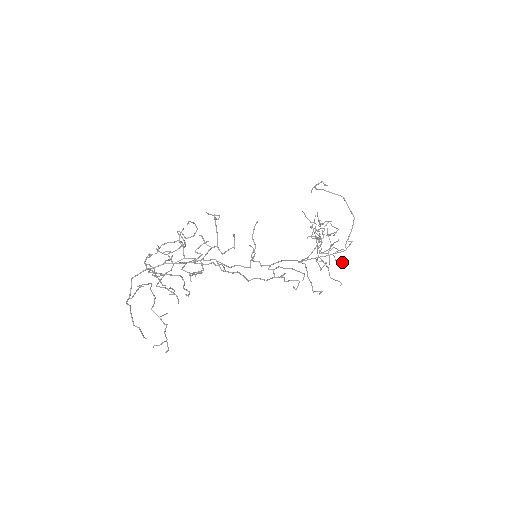
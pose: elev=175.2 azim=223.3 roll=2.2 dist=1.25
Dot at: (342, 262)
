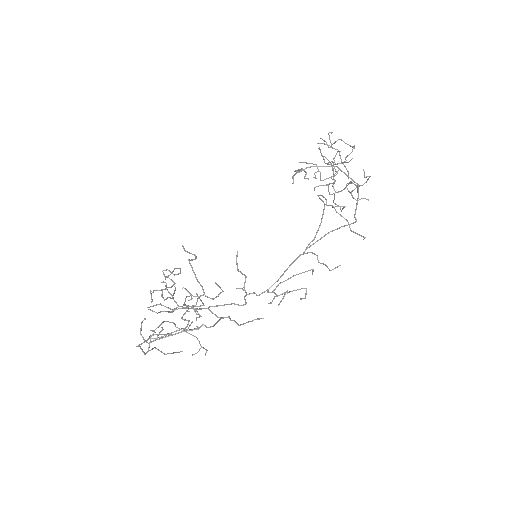
Dot at: occluded
